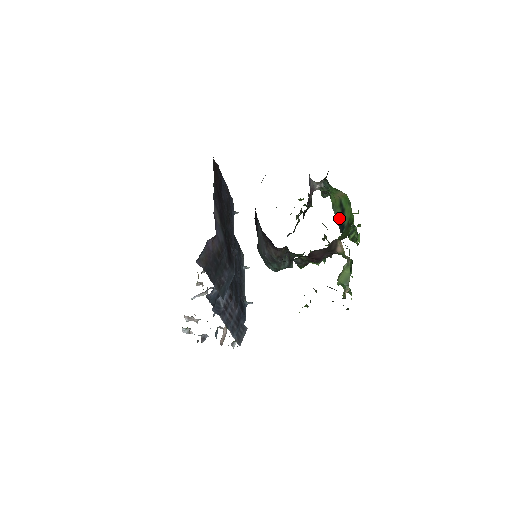
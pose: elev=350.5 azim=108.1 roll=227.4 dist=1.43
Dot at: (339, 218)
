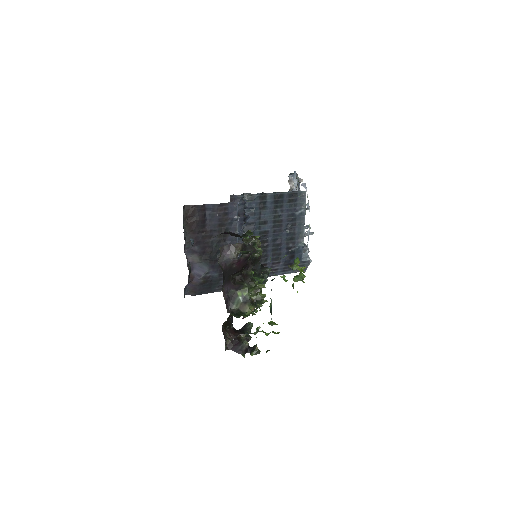
Dot at: occluded
